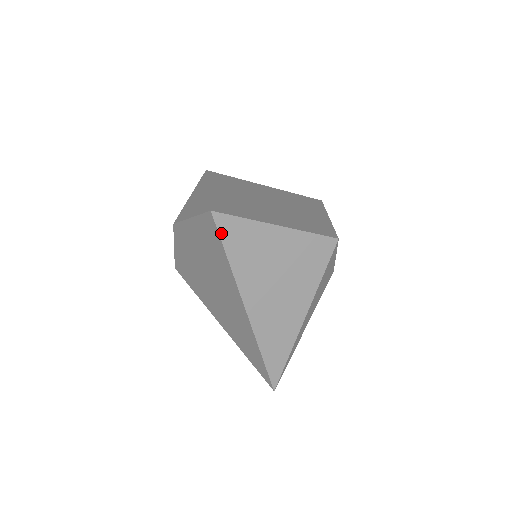
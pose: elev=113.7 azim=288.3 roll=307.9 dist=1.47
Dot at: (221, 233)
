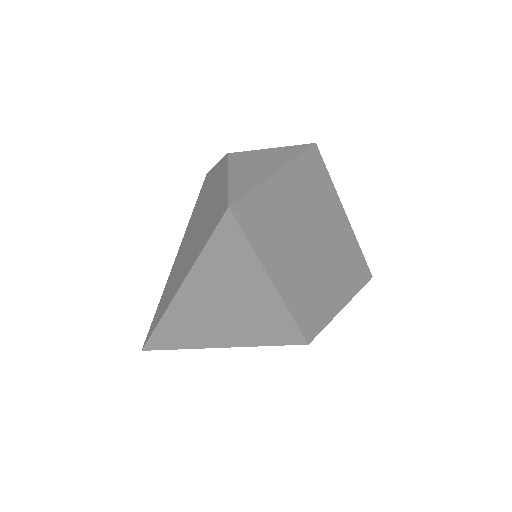
Dot at: (218, 230)
